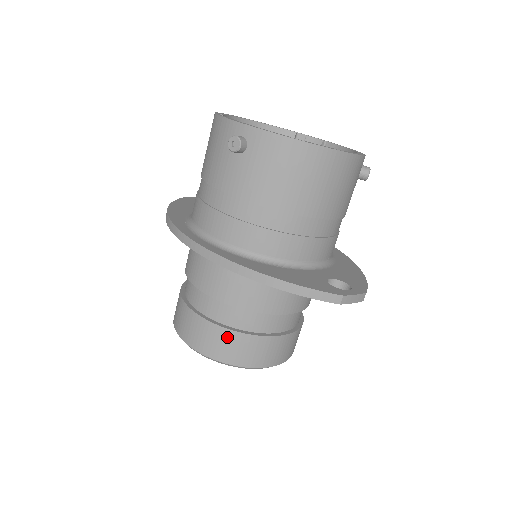
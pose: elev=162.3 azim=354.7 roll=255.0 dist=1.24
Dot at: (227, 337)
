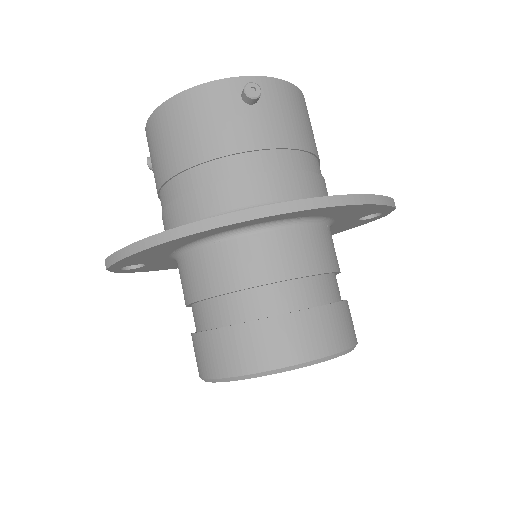
Dot at: (332, 315)
